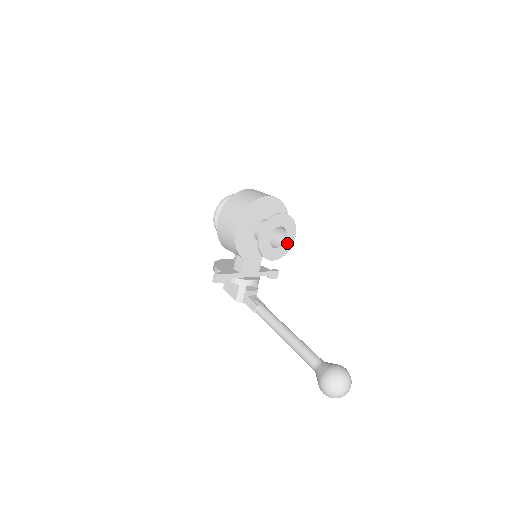
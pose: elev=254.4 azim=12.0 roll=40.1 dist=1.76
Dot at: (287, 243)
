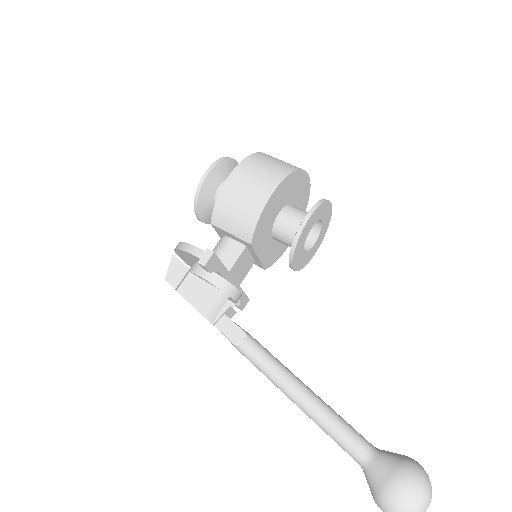
Dot at: (310, 253)
